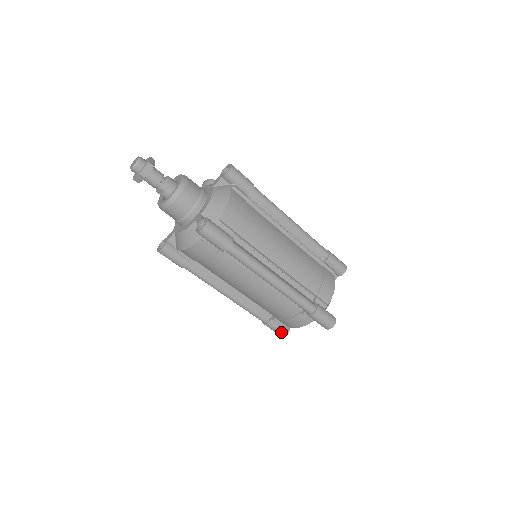
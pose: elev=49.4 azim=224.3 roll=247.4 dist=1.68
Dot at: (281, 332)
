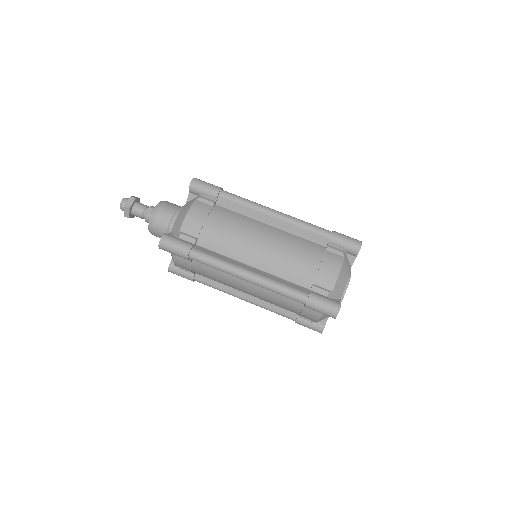
Dot at: (333, 302)
